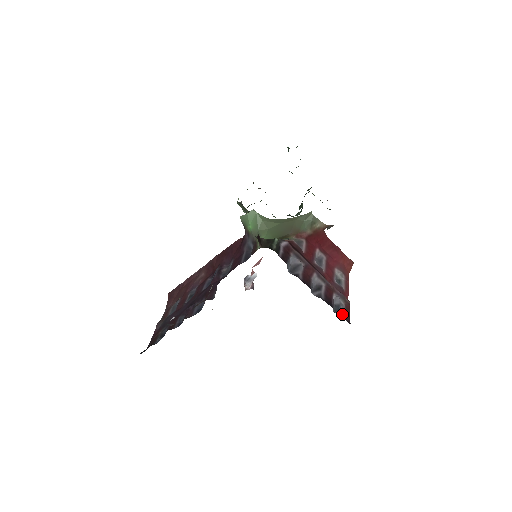
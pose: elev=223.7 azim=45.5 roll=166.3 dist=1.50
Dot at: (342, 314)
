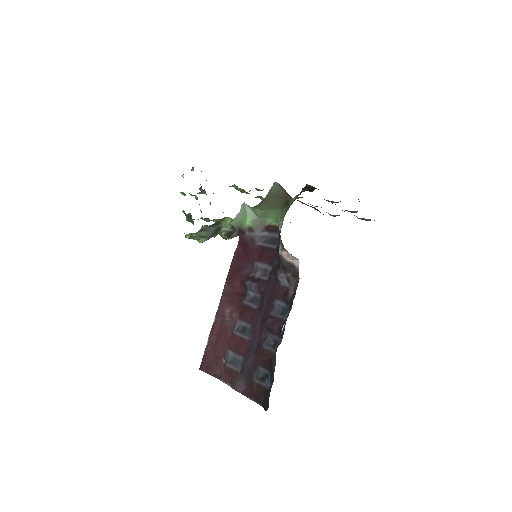
Dot at: (370, 220)
